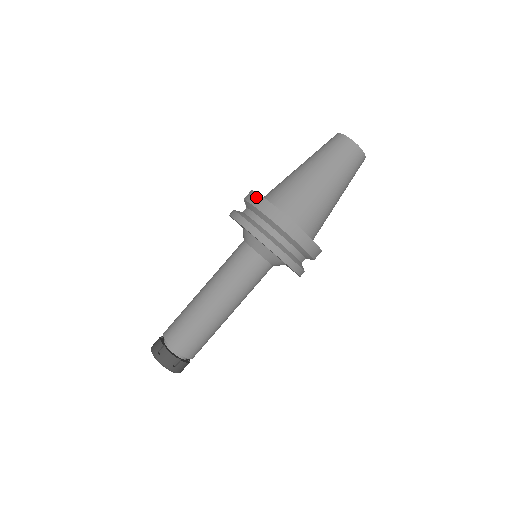
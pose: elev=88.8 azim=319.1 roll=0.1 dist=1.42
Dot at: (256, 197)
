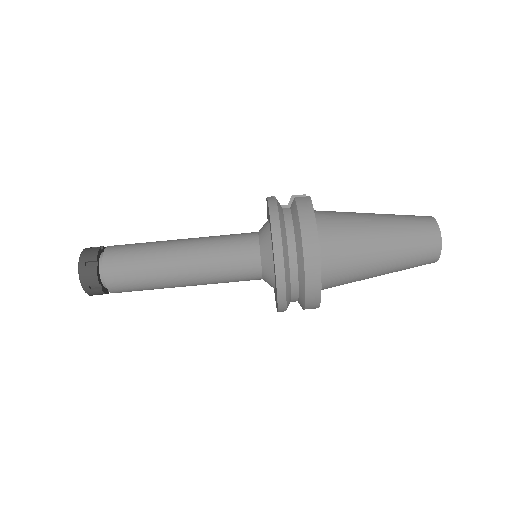
Dot at: (309, 211)
